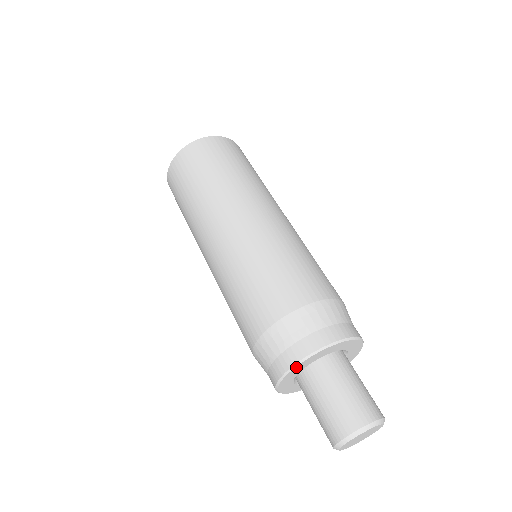
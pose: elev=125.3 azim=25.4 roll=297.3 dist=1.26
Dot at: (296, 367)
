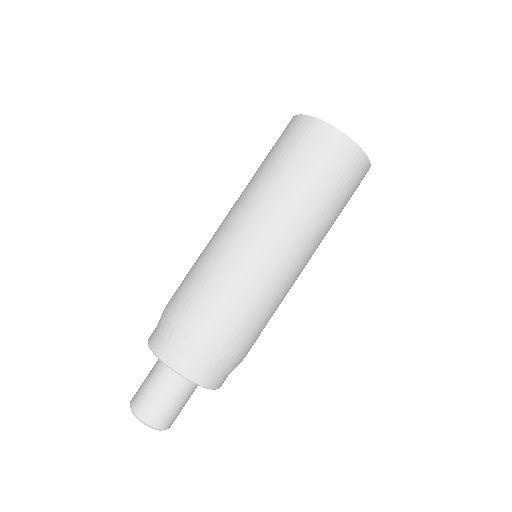
Dot at: occluded
